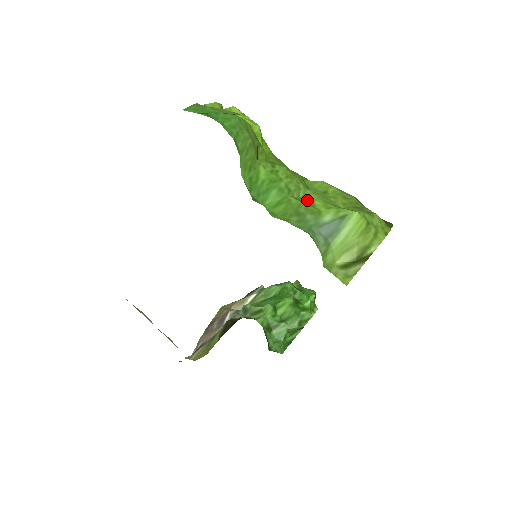
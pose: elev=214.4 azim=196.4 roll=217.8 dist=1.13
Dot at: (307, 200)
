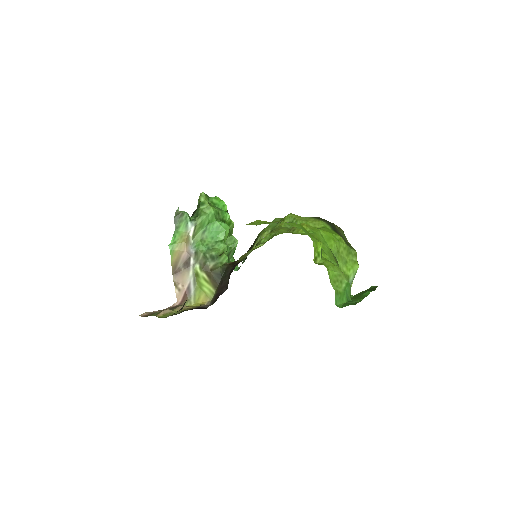
Dot at: occluded
